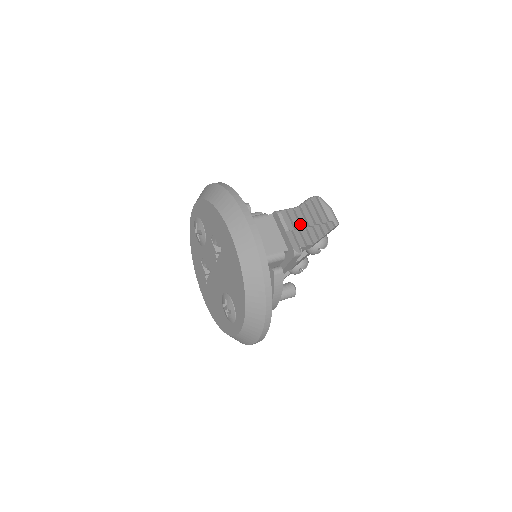
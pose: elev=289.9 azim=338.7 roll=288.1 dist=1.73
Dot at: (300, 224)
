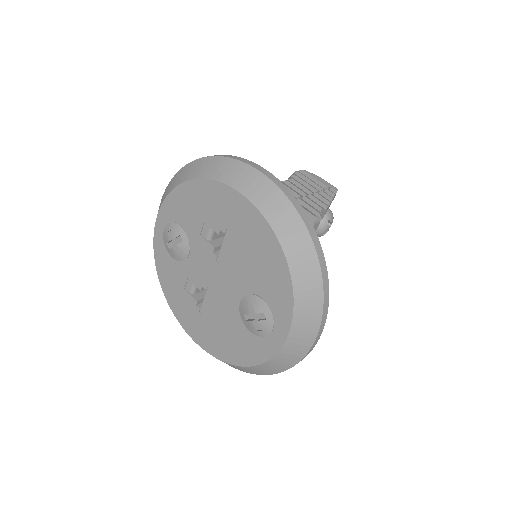
Dot at: (301, 193)
